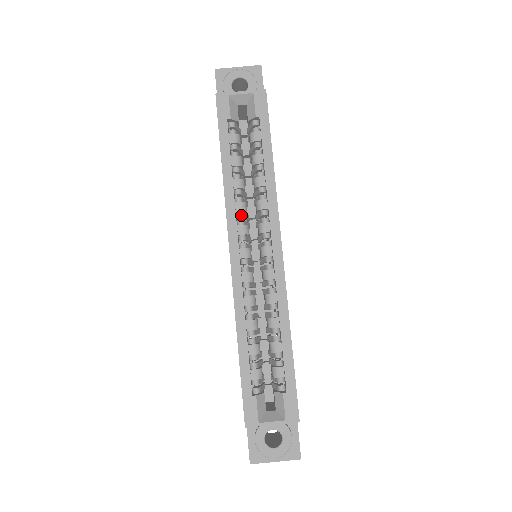
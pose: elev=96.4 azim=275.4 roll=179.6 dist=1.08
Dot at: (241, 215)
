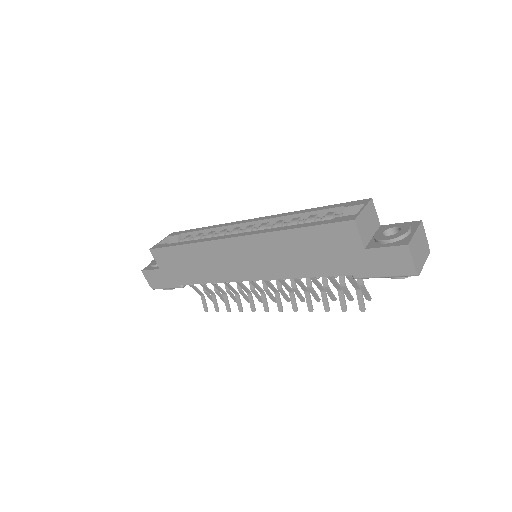
Dot at: occluded
